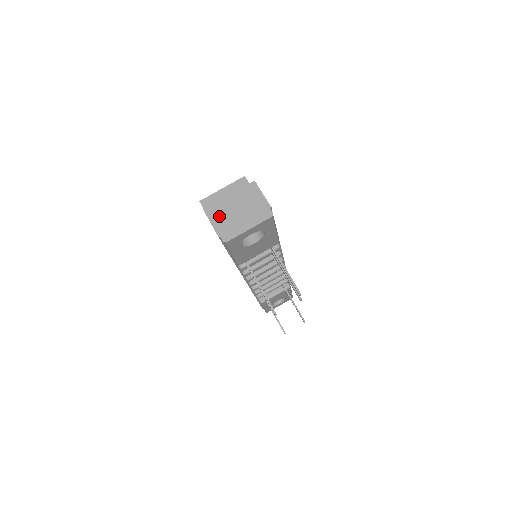
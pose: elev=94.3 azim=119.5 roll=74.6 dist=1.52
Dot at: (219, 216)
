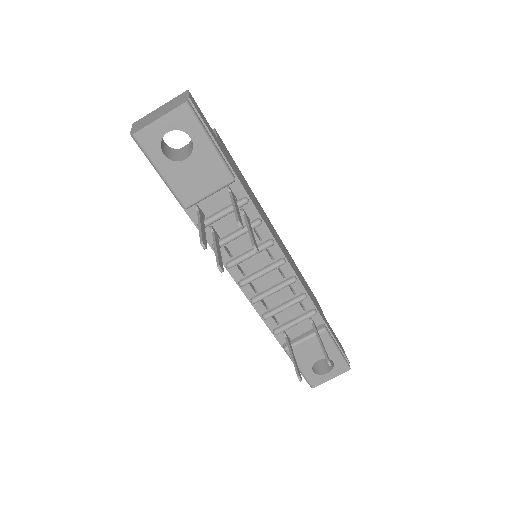
Dot at: (141, 121)
